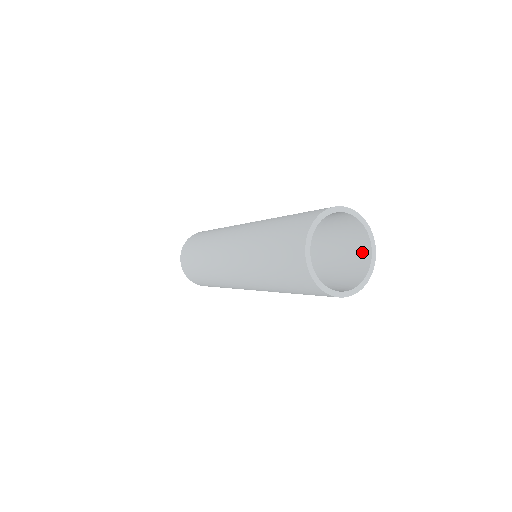
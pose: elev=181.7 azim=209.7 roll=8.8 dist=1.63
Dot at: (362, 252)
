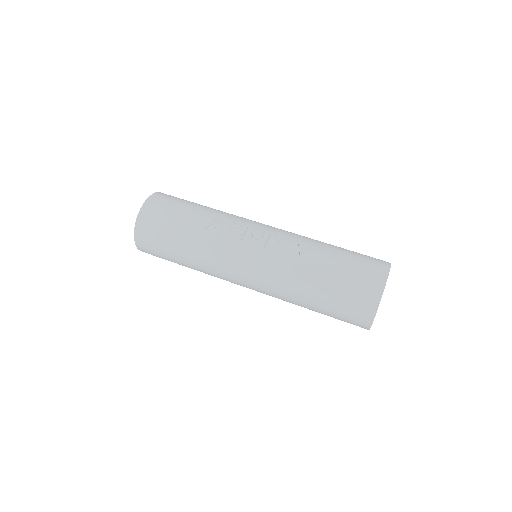
Dot at: occluded
